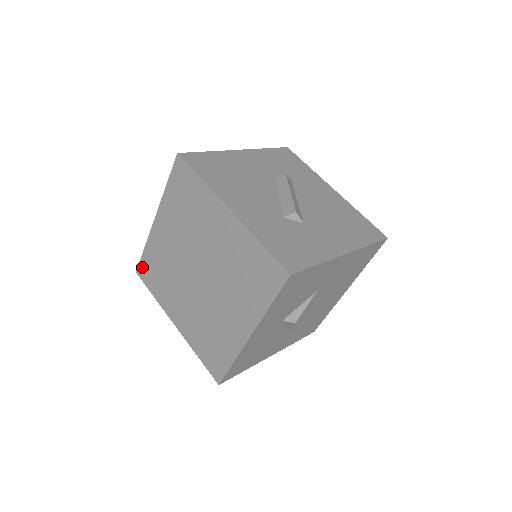
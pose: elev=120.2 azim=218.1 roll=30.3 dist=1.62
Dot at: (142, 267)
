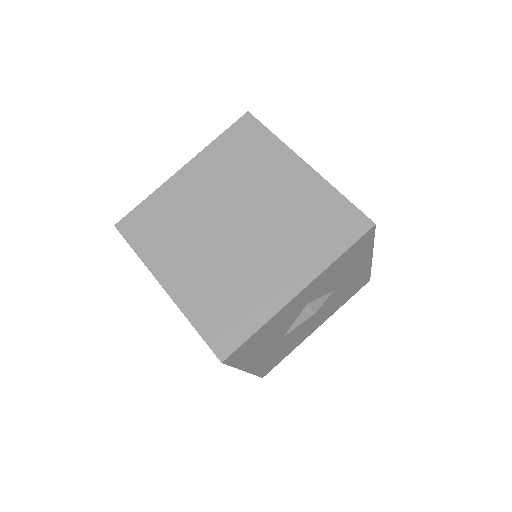
Dot at: (131, 219)
